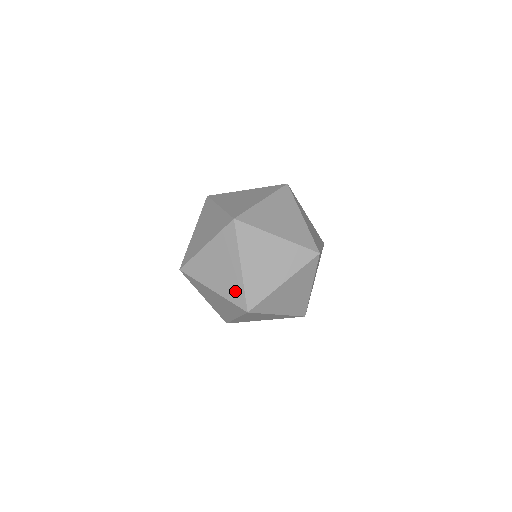
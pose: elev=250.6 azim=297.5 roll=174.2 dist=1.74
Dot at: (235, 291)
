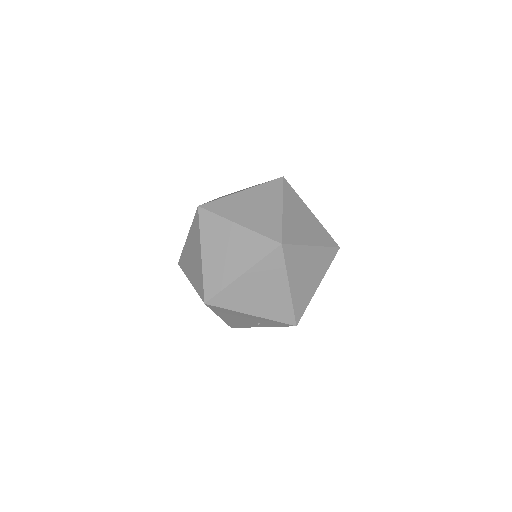
Dot at: (256, 246)
